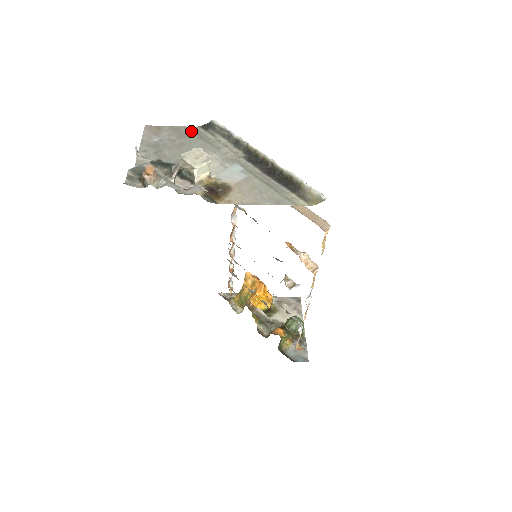
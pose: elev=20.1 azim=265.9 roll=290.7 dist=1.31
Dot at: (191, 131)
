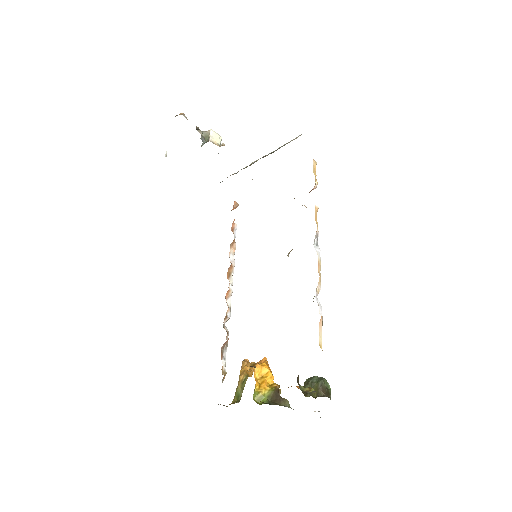
Dot at: occluded
